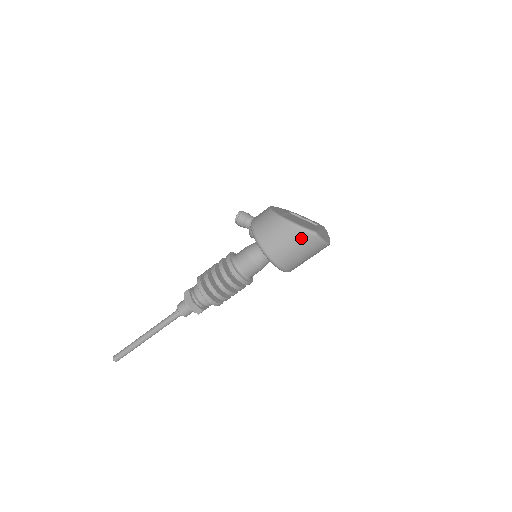
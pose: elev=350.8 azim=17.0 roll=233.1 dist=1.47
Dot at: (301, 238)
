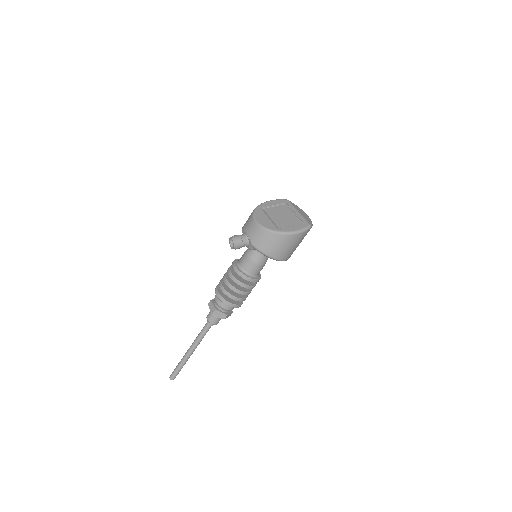
Dot at: (303, 236)
